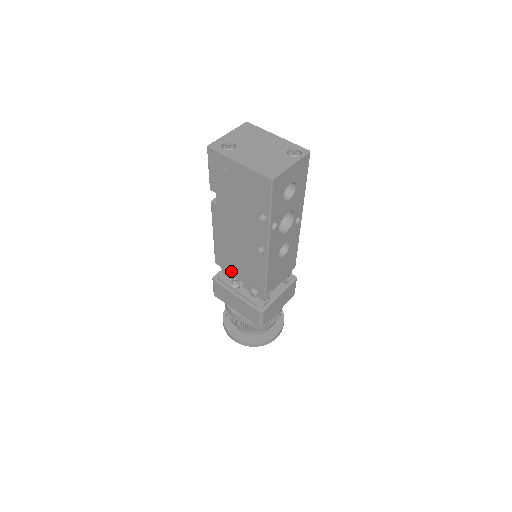
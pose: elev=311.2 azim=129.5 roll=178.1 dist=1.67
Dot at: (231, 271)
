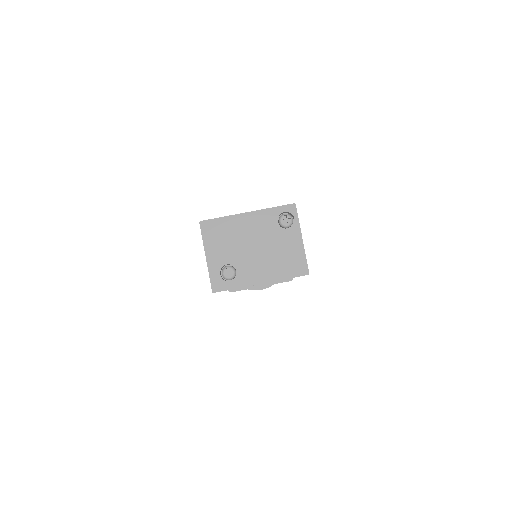
Dot at: occluded
